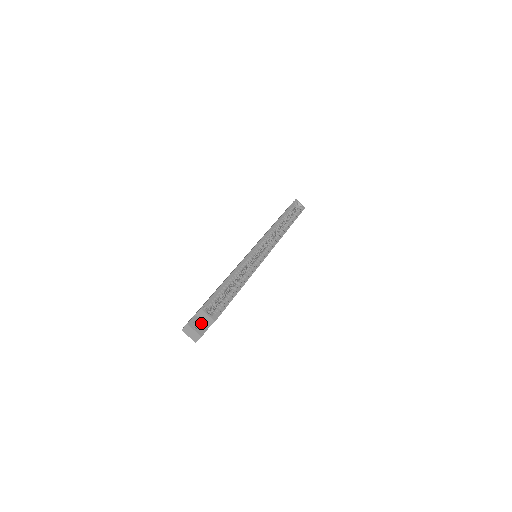
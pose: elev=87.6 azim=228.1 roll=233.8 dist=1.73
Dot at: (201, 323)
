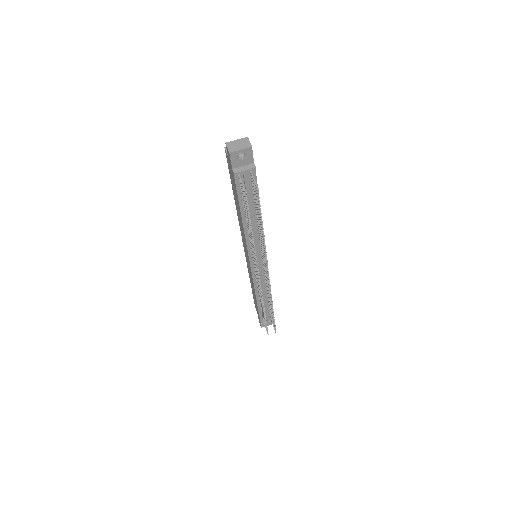
Dot at: occluded
